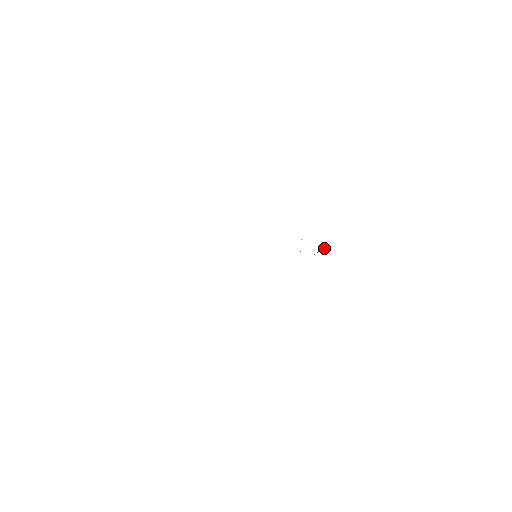
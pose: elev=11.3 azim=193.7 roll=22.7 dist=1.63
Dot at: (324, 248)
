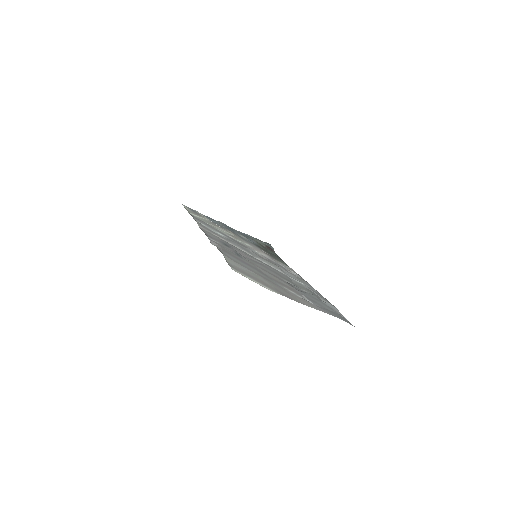
Dot at: (274, 251)
